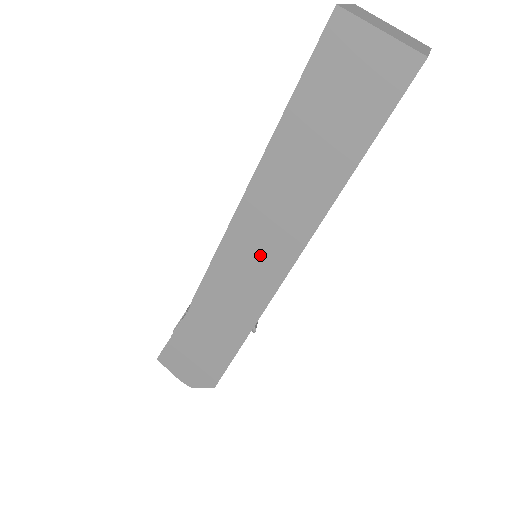
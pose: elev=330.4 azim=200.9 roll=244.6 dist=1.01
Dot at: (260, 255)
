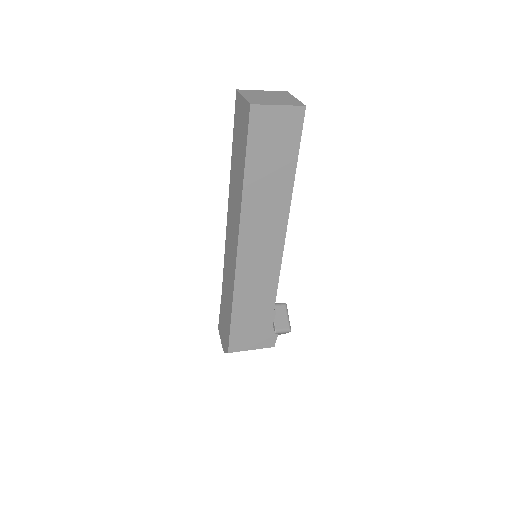
Dot at: (232, 241)
